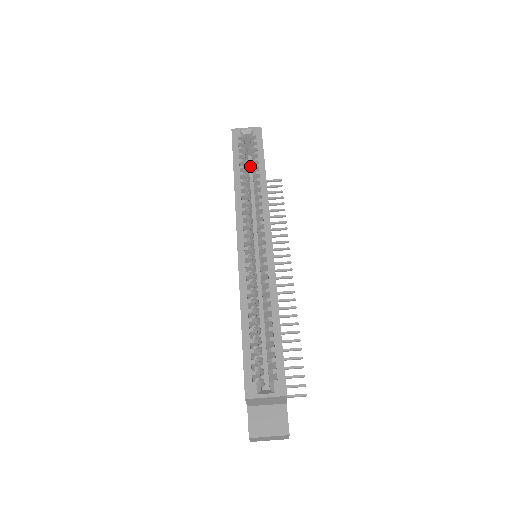
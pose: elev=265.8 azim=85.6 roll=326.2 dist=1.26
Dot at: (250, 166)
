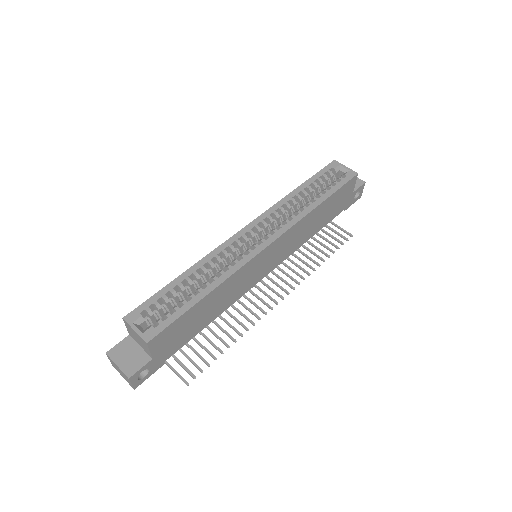
Dot at: occluded
